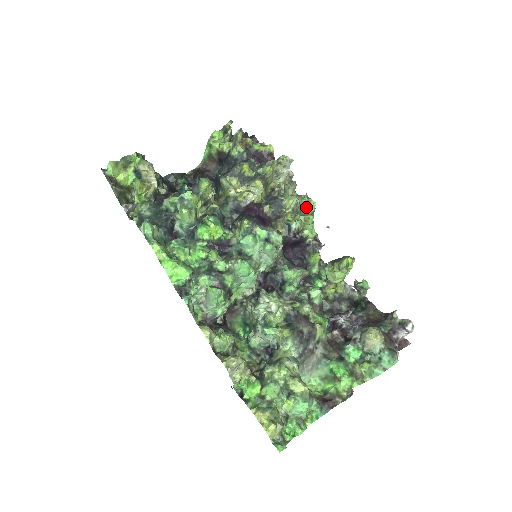
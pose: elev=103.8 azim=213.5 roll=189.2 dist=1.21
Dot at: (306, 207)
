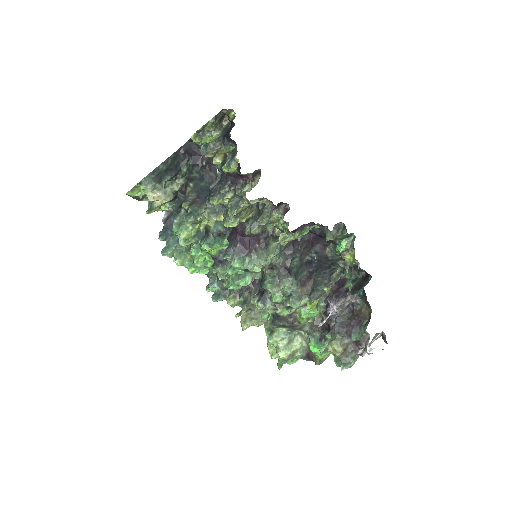
Dot at: (287, 230)
